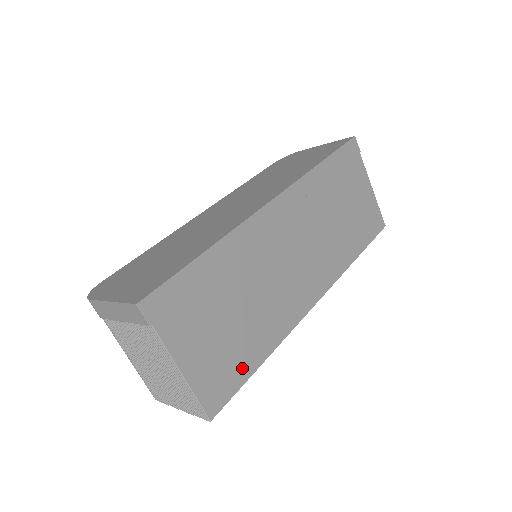
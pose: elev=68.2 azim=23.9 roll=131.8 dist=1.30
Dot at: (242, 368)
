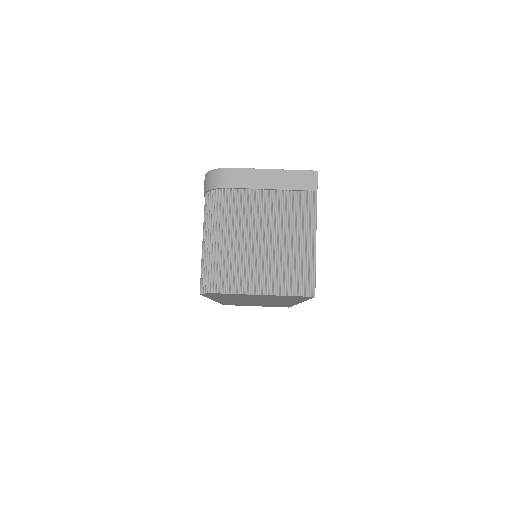
Dot at: occluded
